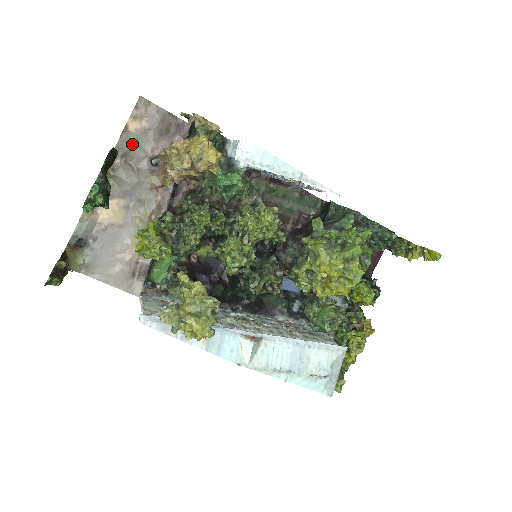
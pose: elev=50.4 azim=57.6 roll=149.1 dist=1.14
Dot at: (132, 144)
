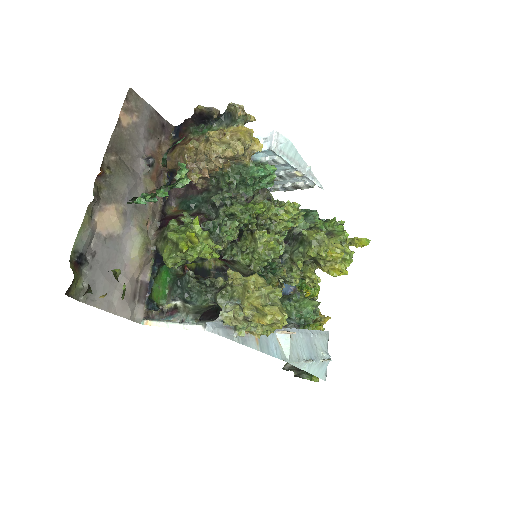
Dot at: (125, 140)
